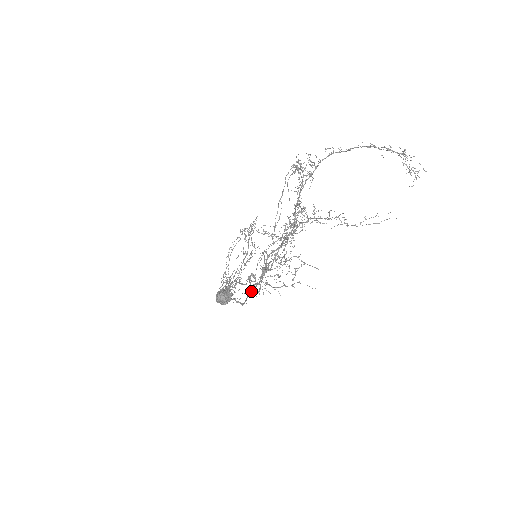
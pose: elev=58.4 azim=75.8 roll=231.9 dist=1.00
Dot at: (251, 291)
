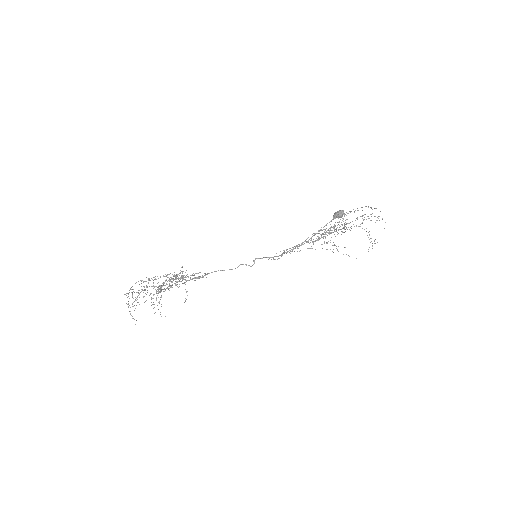
Dot at: occluded
